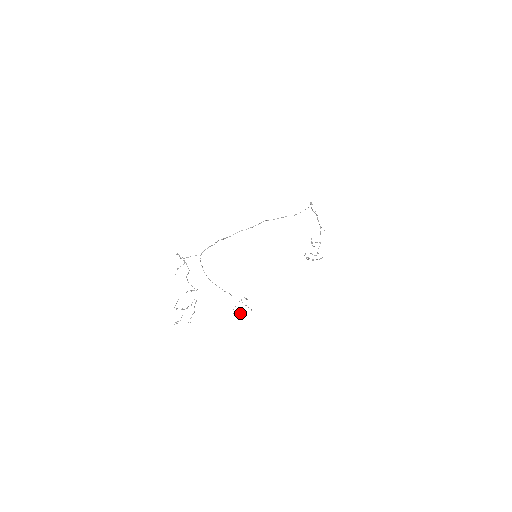
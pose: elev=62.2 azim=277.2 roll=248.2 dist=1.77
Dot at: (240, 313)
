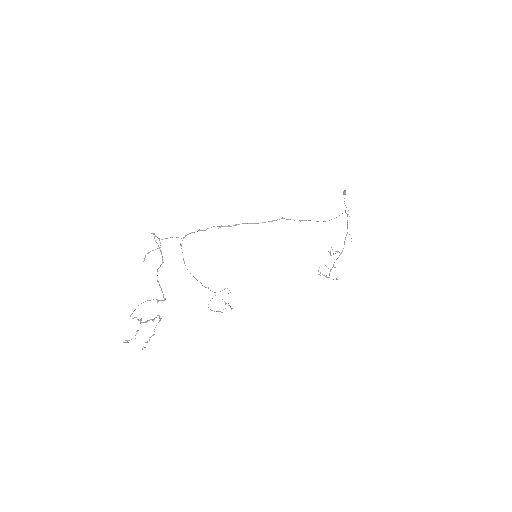
Dot at: (217, 311)
